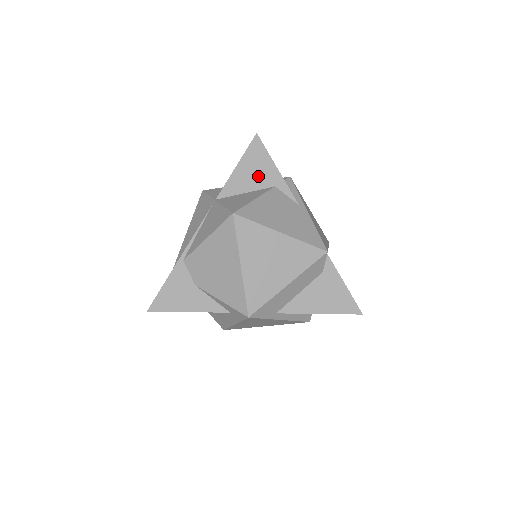
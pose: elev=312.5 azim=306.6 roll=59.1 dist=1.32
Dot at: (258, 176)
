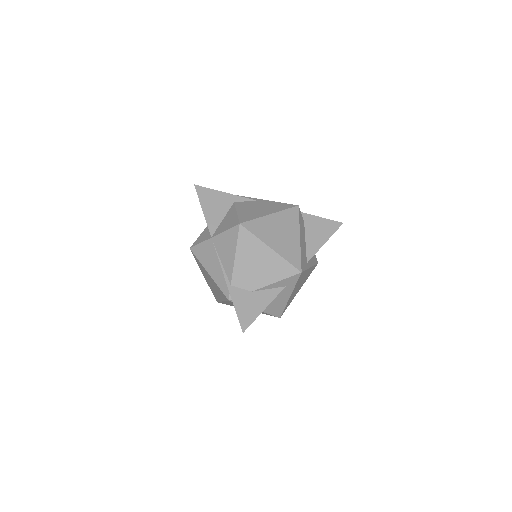
Dot at: (220, 205)
